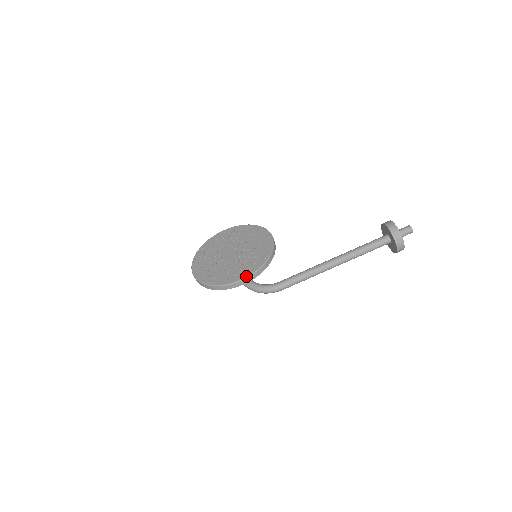
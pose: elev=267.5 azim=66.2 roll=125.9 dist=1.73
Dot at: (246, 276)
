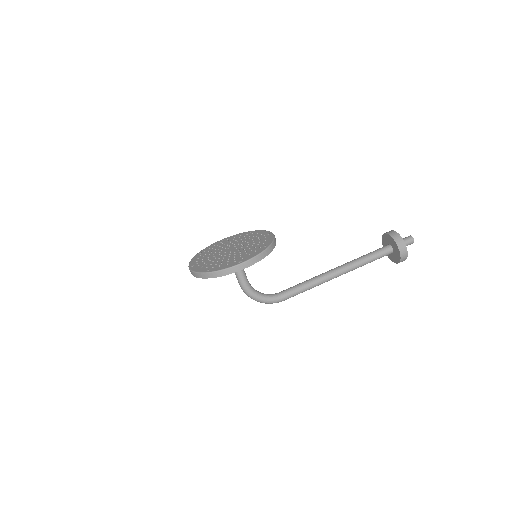
Dot at: (246, 259)
